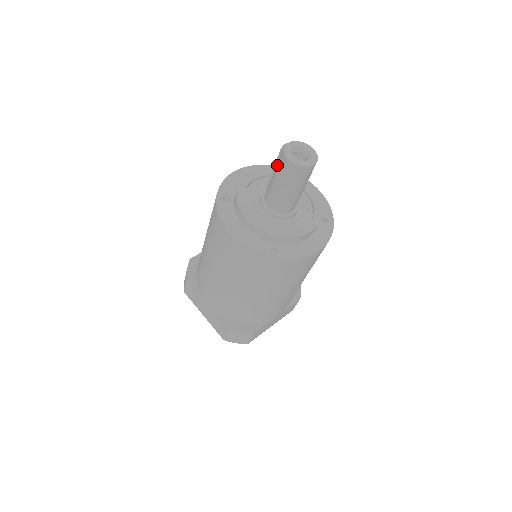
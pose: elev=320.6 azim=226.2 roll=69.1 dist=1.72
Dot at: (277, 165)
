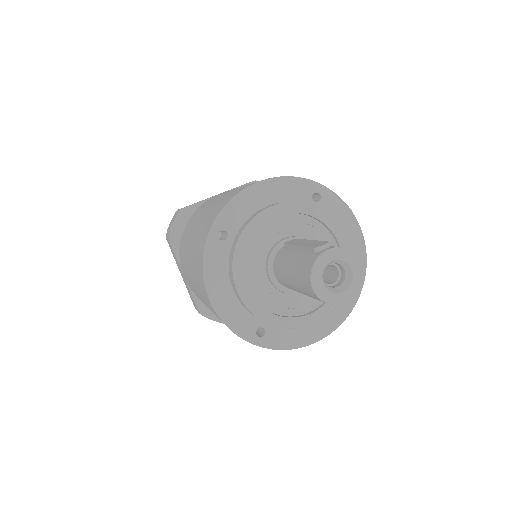
Dot at: (299, 263)
